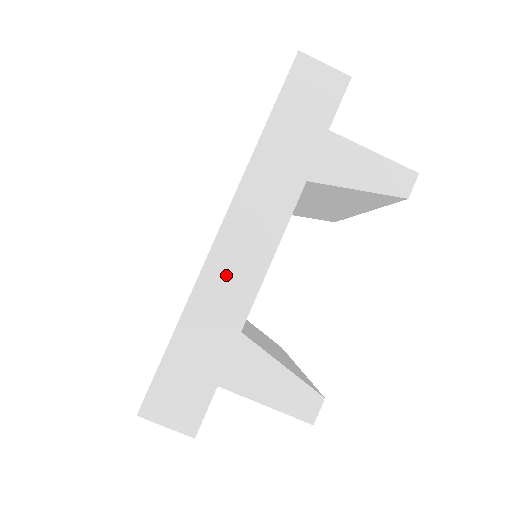
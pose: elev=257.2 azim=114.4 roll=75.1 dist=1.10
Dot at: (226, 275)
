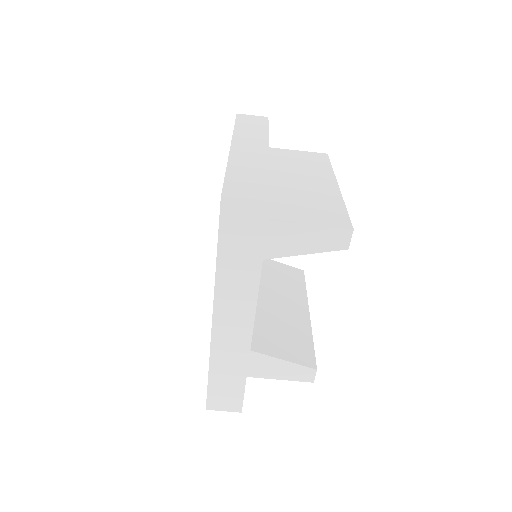
Dot at: (227, 343)
